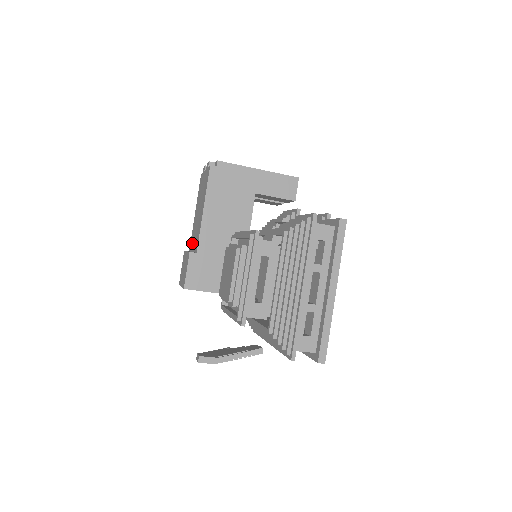
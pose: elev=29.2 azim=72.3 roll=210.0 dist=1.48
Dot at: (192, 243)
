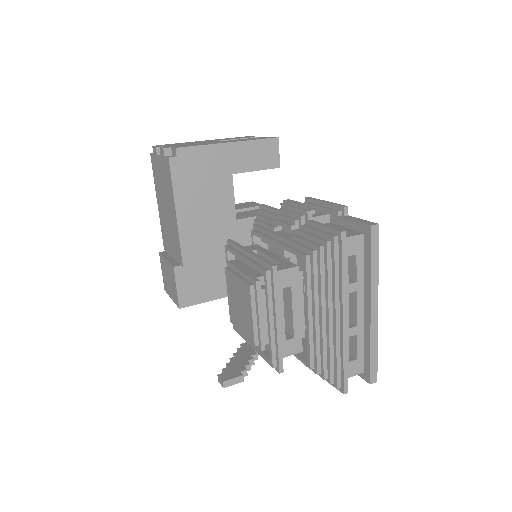
Dot at: (167, 244)
